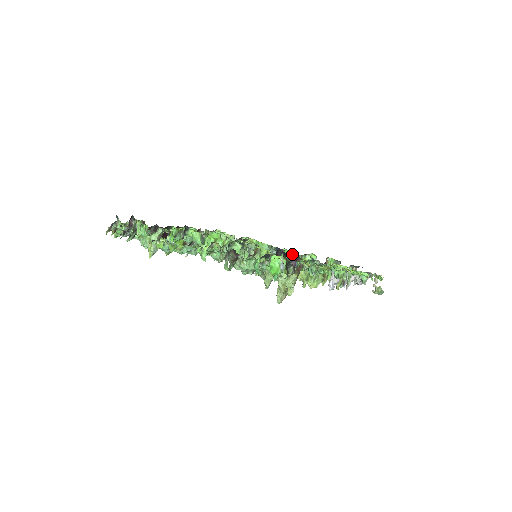
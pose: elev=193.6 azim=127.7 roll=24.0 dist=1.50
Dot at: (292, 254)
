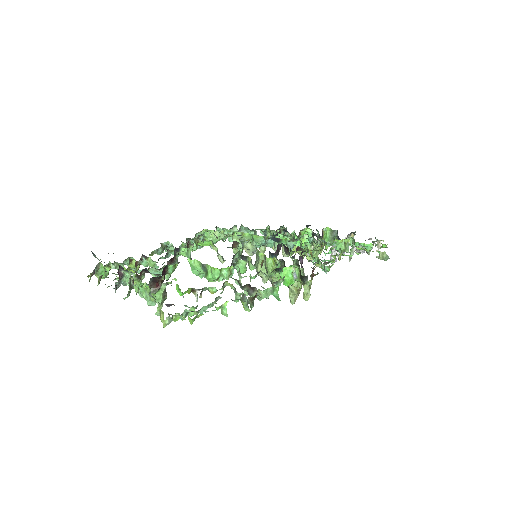
Dot at: (290, 240)
